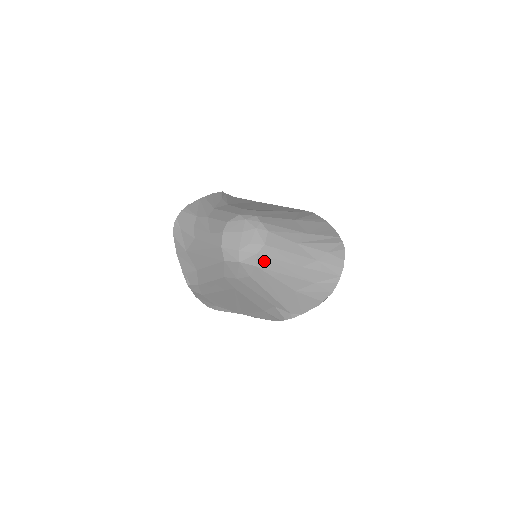
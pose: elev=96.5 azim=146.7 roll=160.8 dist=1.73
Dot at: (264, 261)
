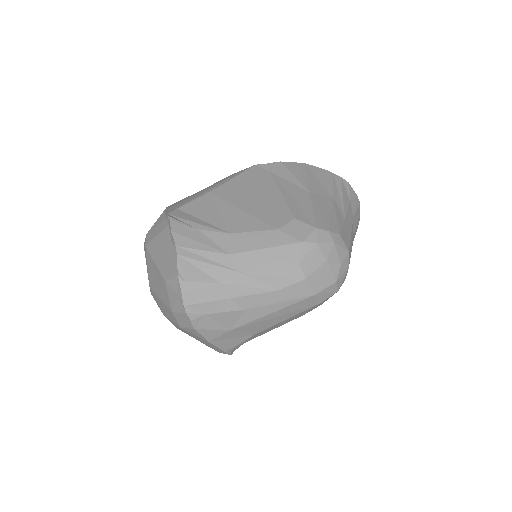
Dot at: occluded
